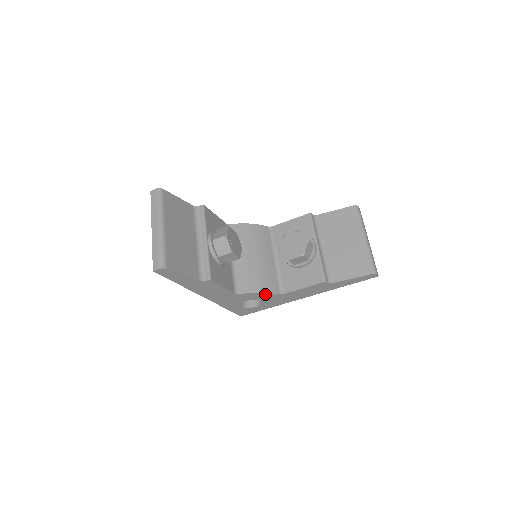
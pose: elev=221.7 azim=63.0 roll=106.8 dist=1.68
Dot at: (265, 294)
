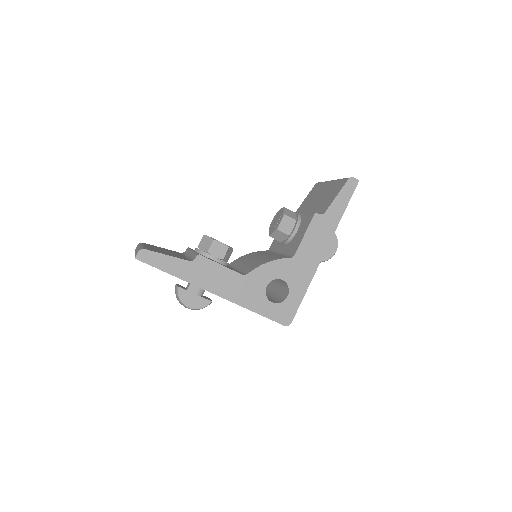
Dot at: (275, 264)
